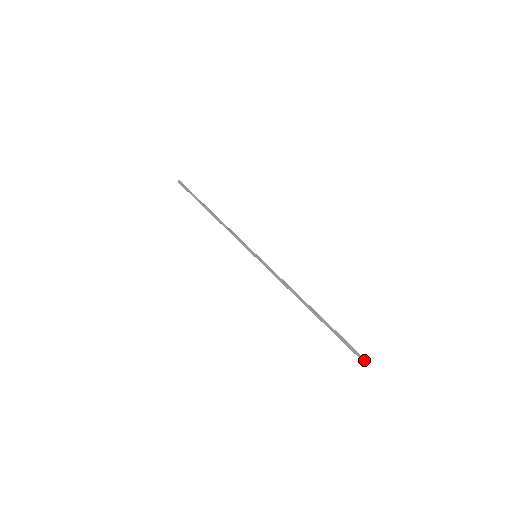
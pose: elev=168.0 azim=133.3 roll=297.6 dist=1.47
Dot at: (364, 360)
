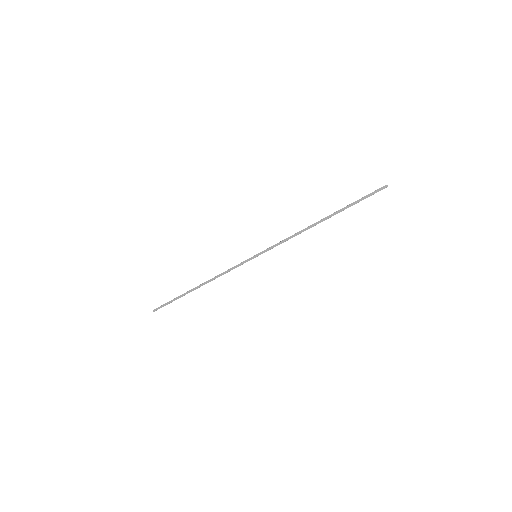
Dot at: (383, 187)
